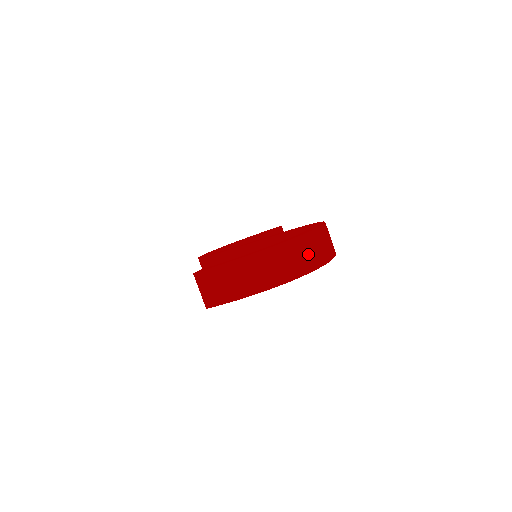
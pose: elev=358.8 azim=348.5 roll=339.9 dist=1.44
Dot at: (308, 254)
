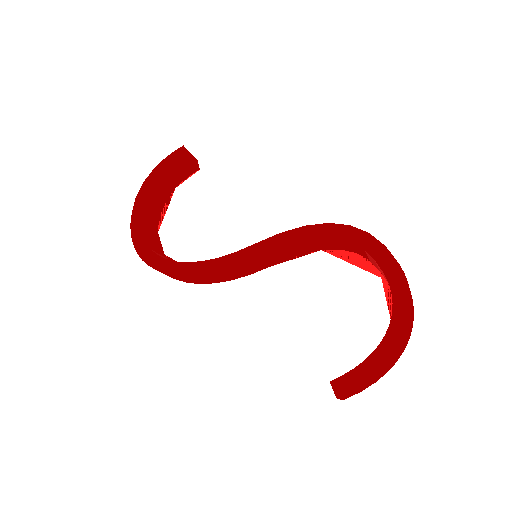
Dot at: occluded
